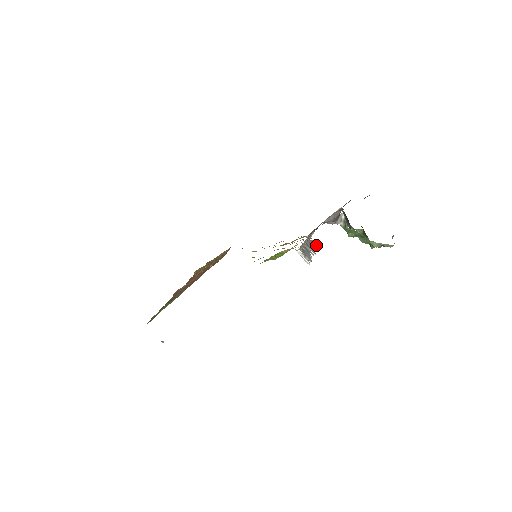
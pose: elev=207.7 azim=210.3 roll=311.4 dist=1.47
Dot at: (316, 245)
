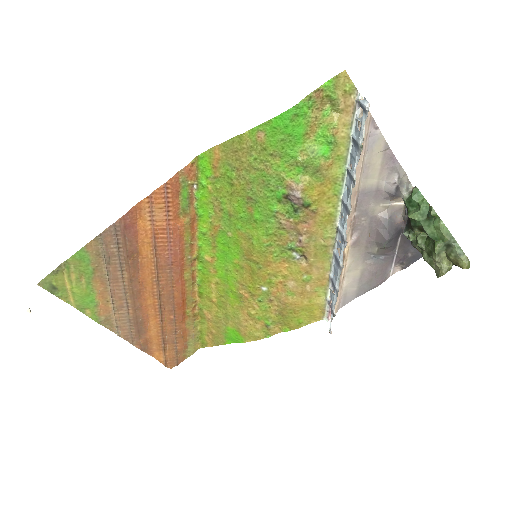
Dot at: (334, 308)
